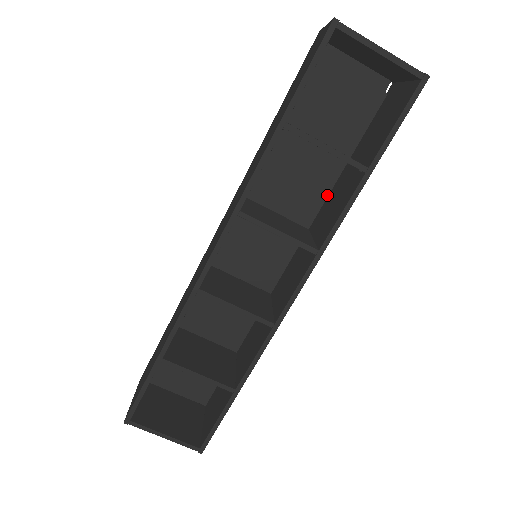
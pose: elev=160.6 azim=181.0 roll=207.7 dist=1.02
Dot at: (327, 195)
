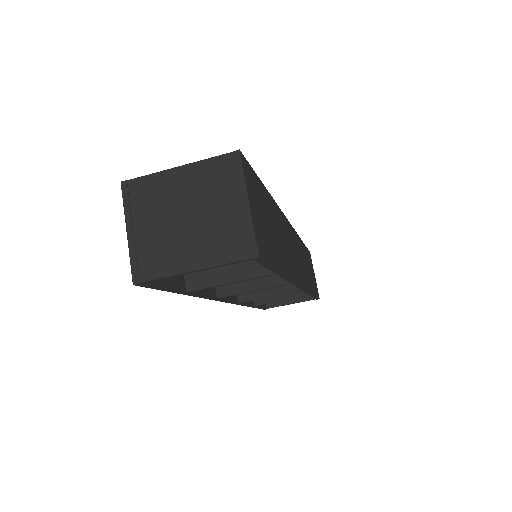
Dot at: occluded
